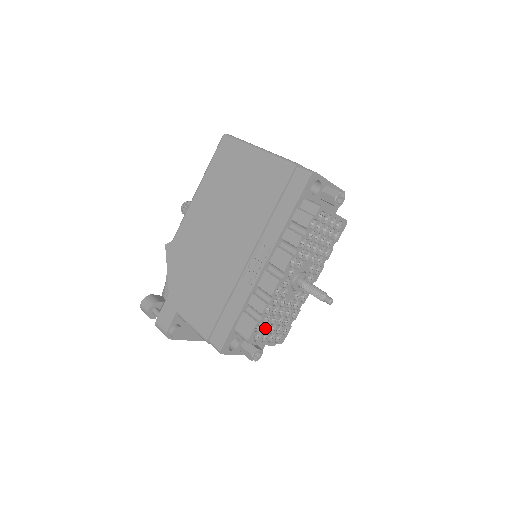
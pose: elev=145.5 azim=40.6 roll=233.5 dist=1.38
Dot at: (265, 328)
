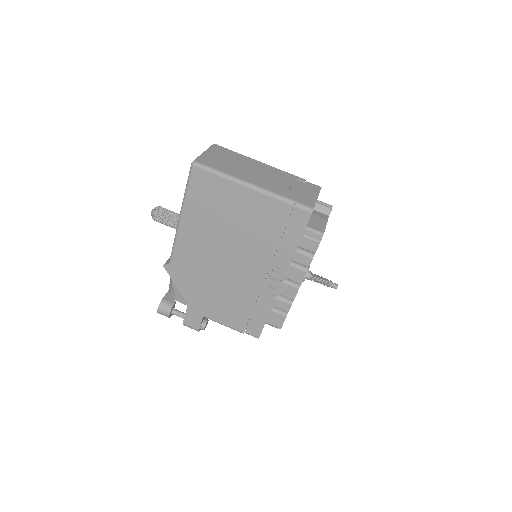
Dot at: occluded
